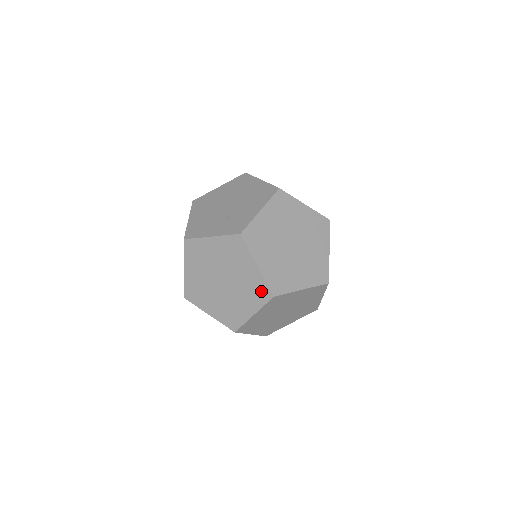
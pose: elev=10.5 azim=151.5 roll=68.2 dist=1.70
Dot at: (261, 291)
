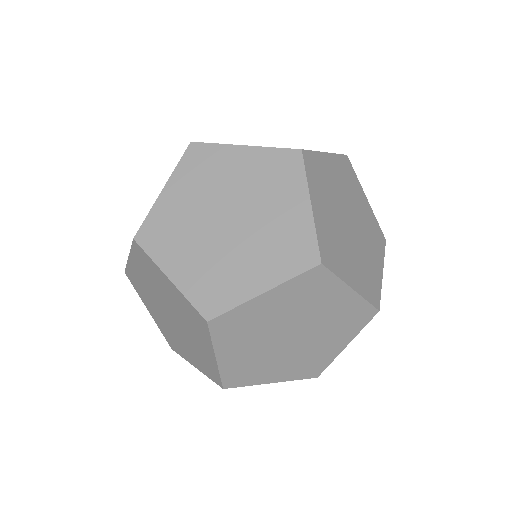
Dot at: (299, 249)
